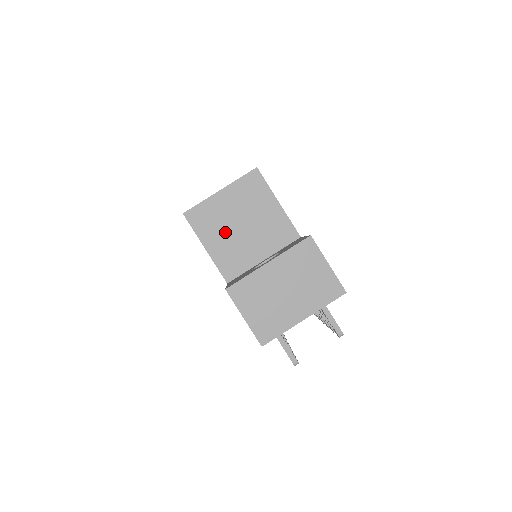
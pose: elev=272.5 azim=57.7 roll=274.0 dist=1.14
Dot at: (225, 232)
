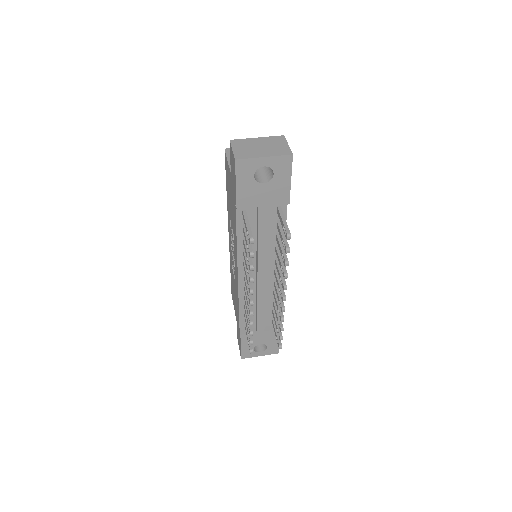
Dot at: occluded
